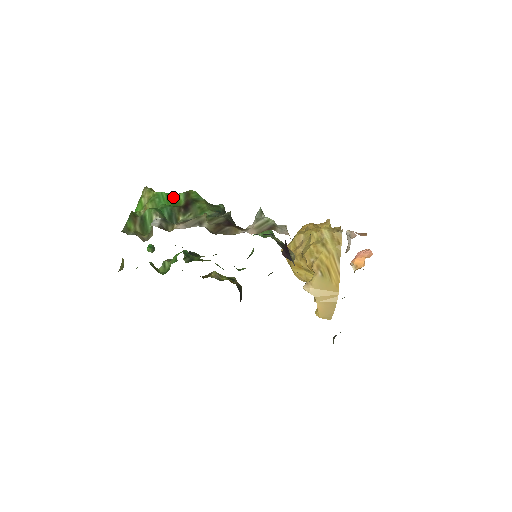
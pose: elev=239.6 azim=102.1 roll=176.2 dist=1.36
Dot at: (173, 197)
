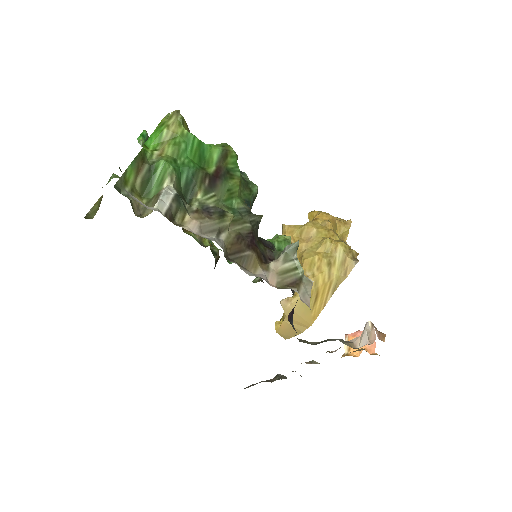
Dot at: (205, 150)
